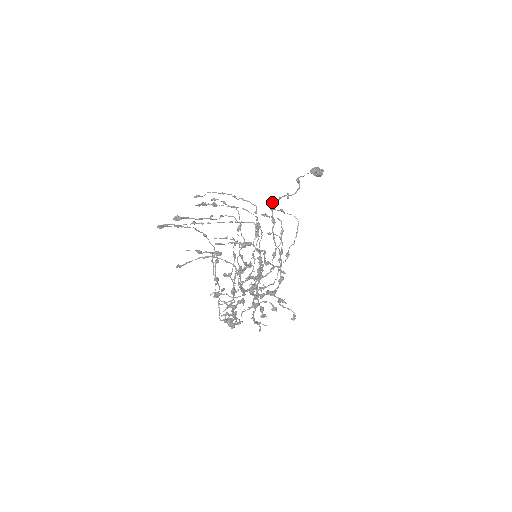
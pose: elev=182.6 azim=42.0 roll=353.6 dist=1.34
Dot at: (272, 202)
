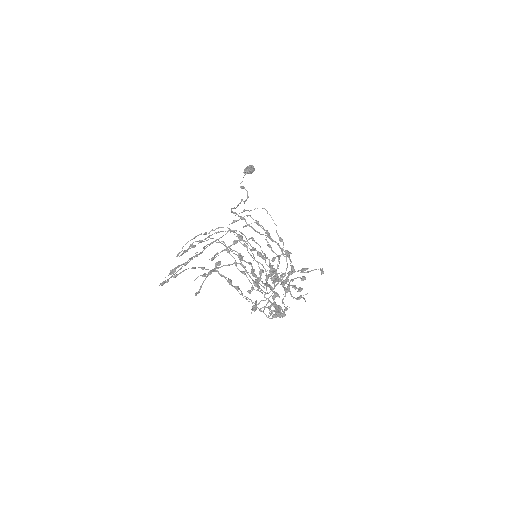
Dot at: (231, 209)
